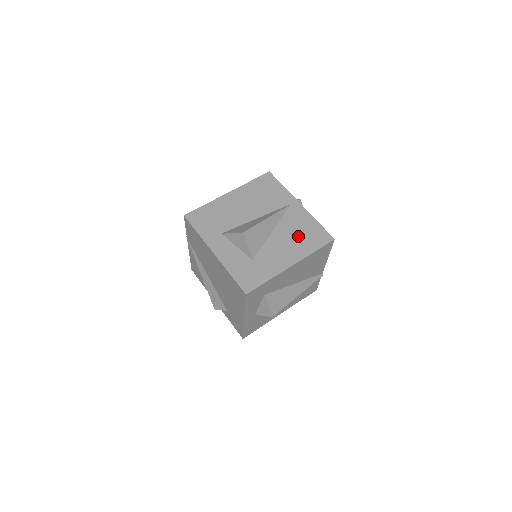
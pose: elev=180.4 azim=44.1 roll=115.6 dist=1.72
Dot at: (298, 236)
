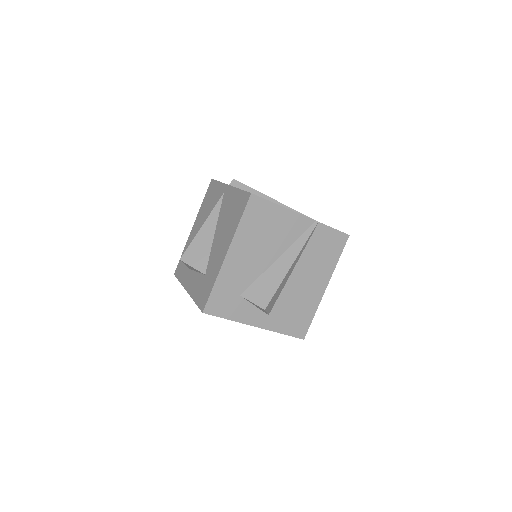
Dot at: (228, 220)
